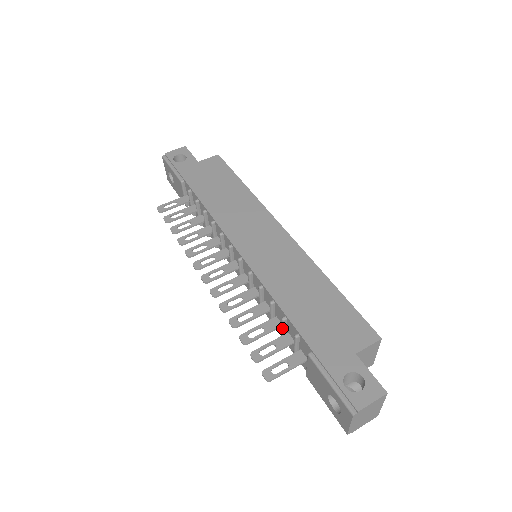
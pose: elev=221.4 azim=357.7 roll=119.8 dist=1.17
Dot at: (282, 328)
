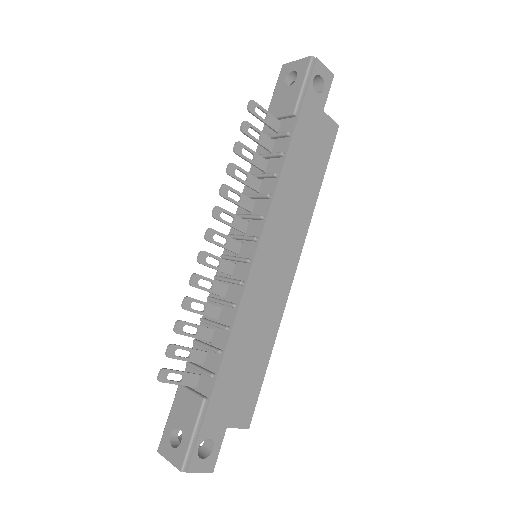
Dot at: (209, 348)
